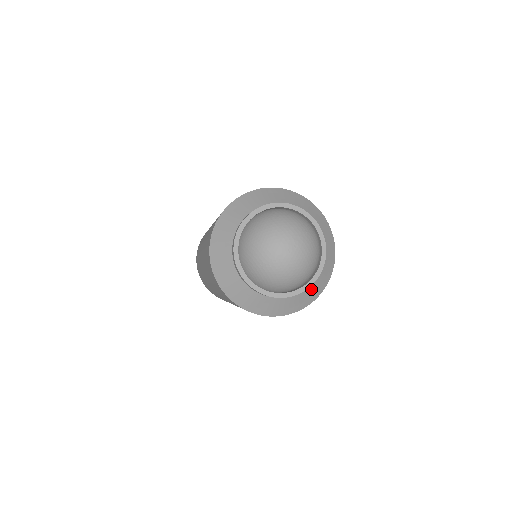
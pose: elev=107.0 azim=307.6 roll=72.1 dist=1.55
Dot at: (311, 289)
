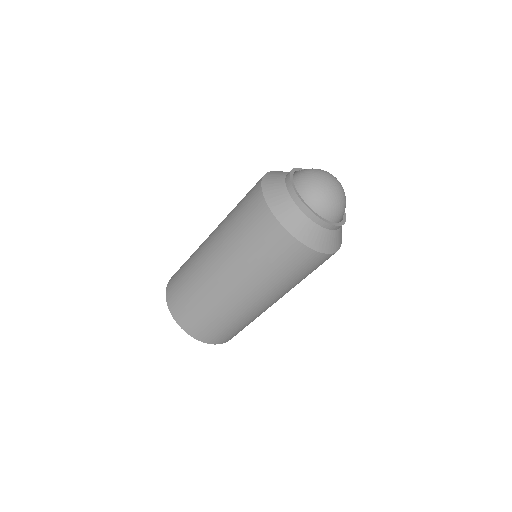
Dot at: (341, 231)
